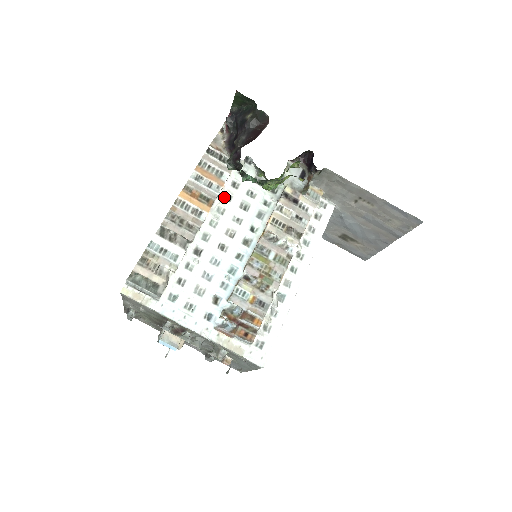
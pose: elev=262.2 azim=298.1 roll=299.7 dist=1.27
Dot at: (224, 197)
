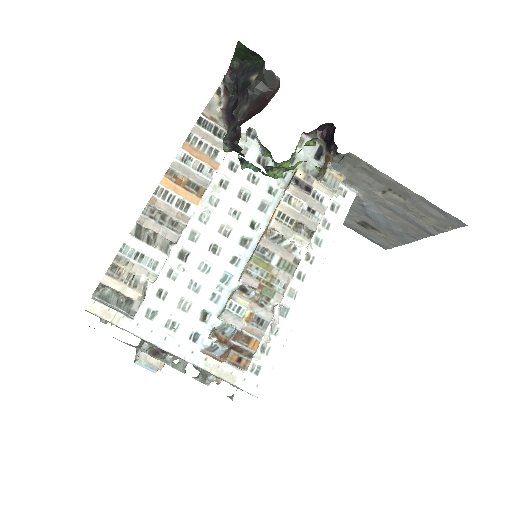
Dot at: (218, 183)
